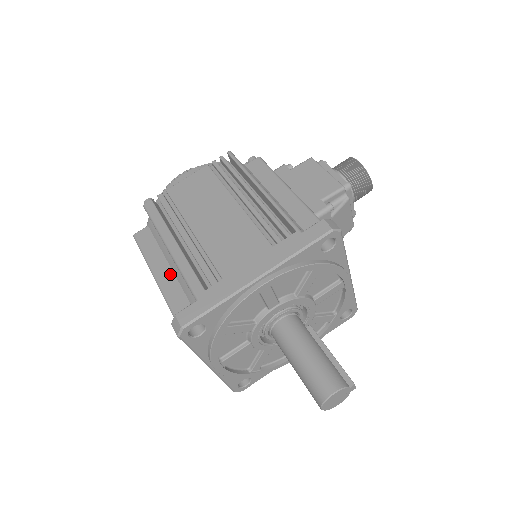
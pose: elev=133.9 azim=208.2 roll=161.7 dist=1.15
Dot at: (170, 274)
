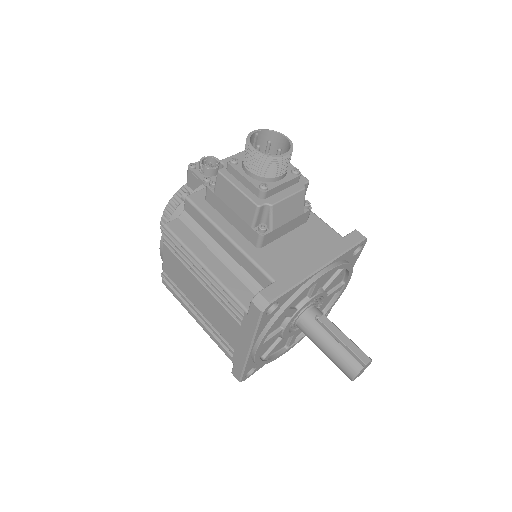
Dot at: occluded
